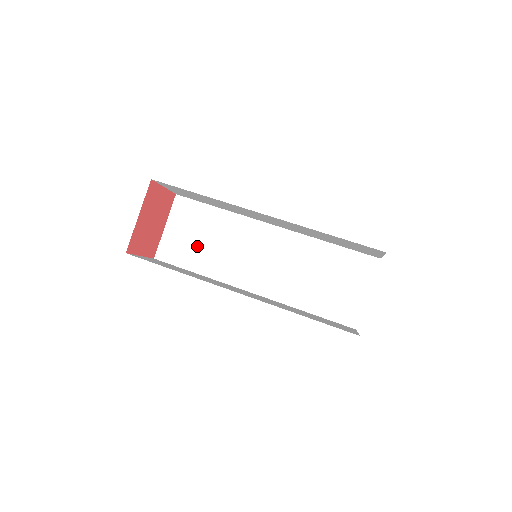
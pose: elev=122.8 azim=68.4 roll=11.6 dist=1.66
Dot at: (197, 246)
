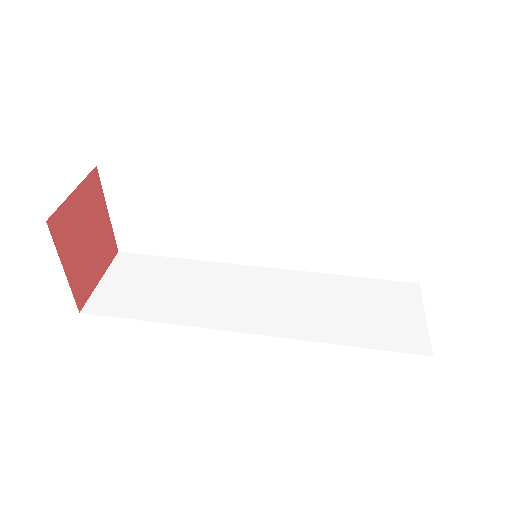
Dot at: (166, 228)
